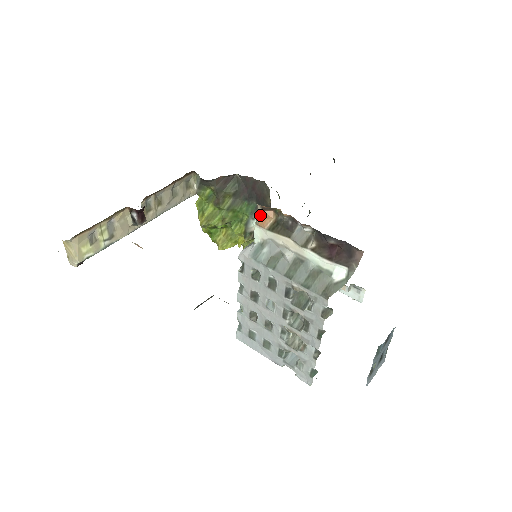
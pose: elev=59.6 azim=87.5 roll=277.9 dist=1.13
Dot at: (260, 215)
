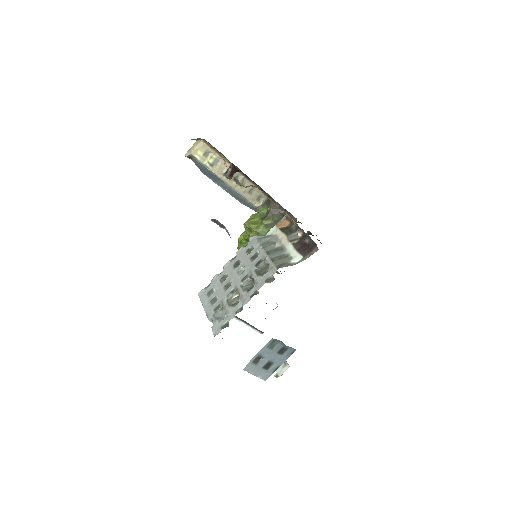
Dot at: (282, 221)
